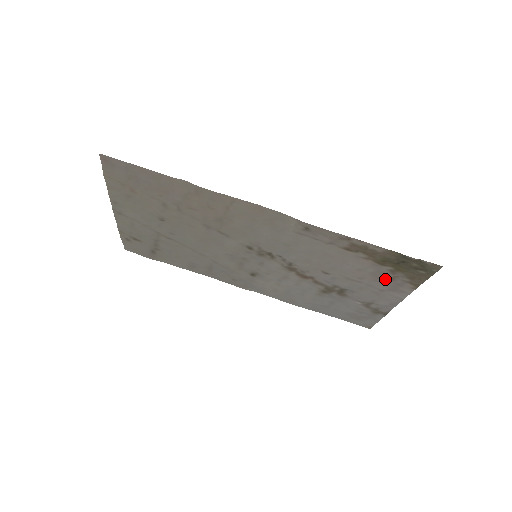
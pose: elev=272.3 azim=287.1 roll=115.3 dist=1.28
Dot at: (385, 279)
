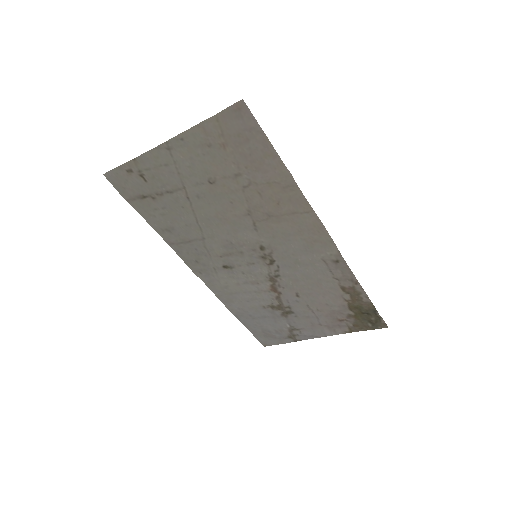
Dot at: (336, 318)
